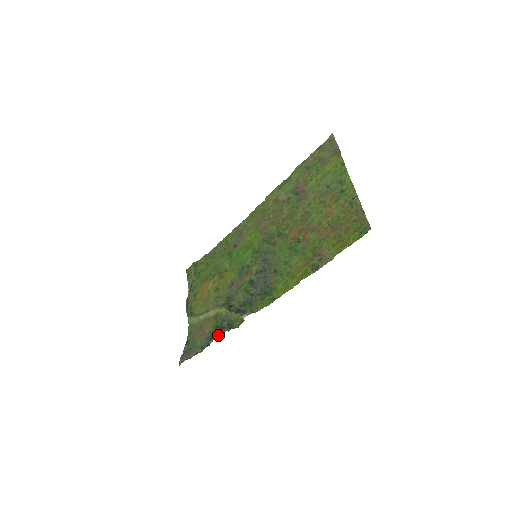
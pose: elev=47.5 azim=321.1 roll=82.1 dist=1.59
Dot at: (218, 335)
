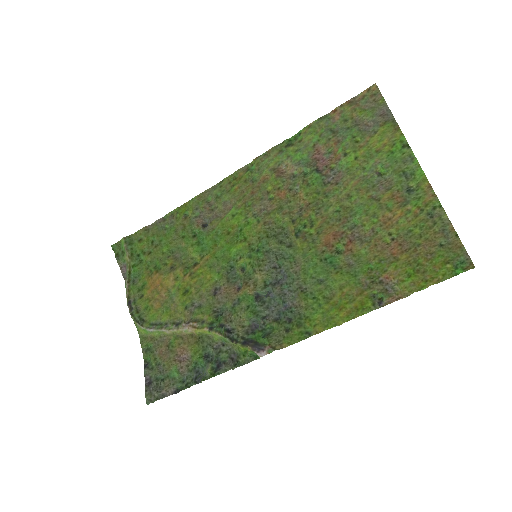
Dot at: (216, 373)
